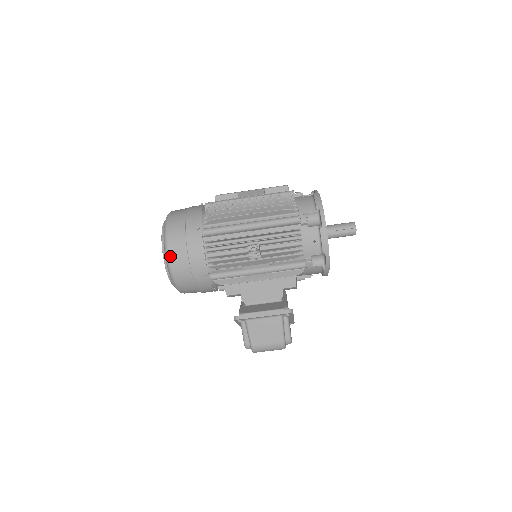
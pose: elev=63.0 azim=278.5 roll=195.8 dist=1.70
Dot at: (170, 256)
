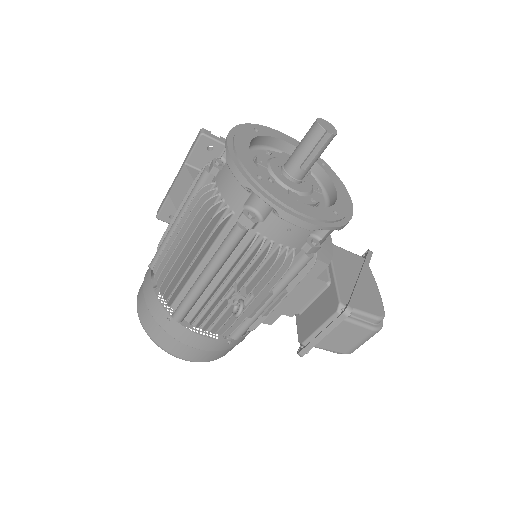
Dot at: (180, 357)
